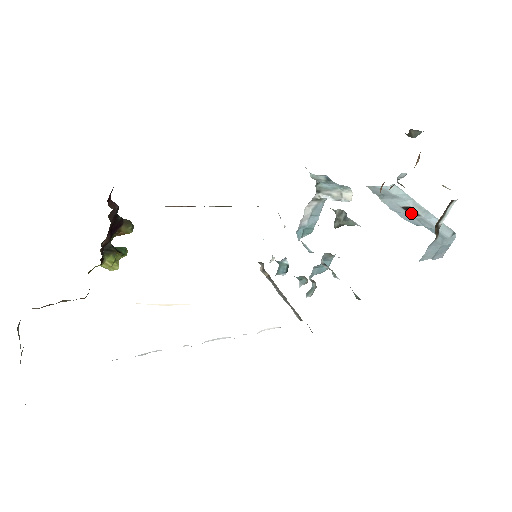
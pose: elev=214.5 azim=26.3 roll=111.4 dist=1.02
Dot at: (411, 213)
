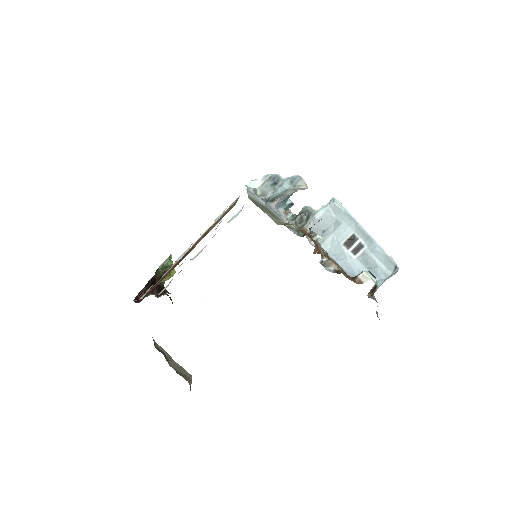
Dot at: (354, 249)
